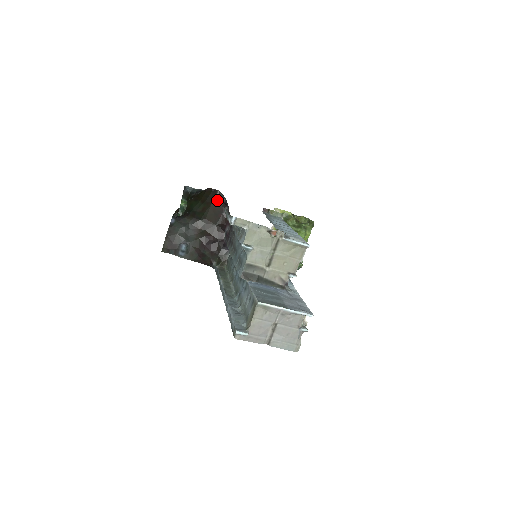
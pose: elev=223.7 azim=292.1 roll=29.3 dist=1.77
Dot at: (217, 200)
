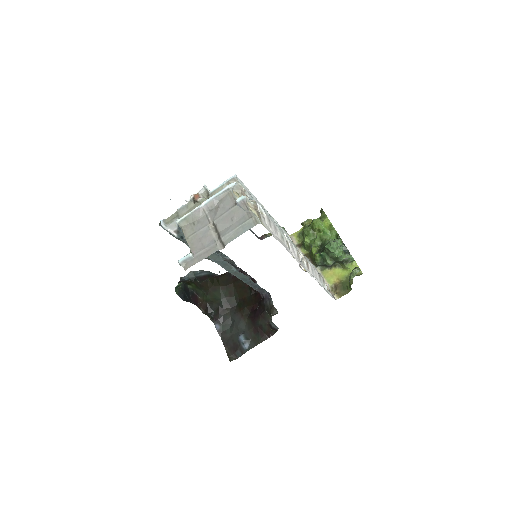
Dot at: (235, 277)
